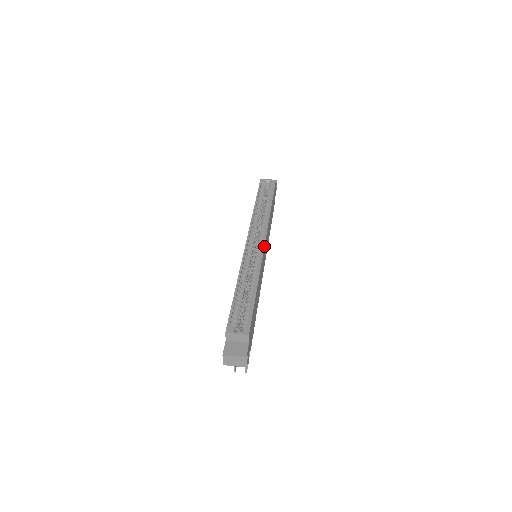
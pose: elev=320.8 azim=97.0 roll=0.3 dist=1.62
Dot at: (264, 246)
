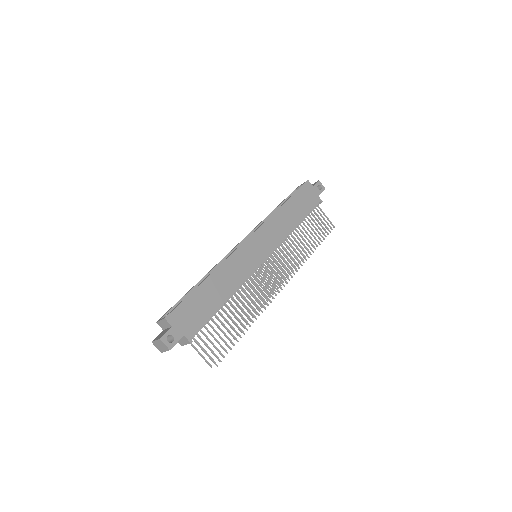
Dot at: (243, 242)
